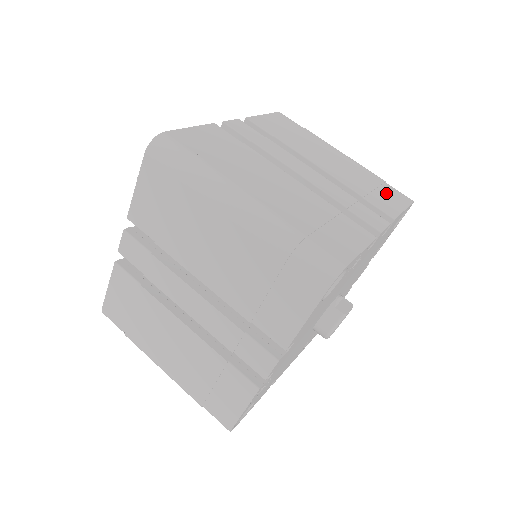
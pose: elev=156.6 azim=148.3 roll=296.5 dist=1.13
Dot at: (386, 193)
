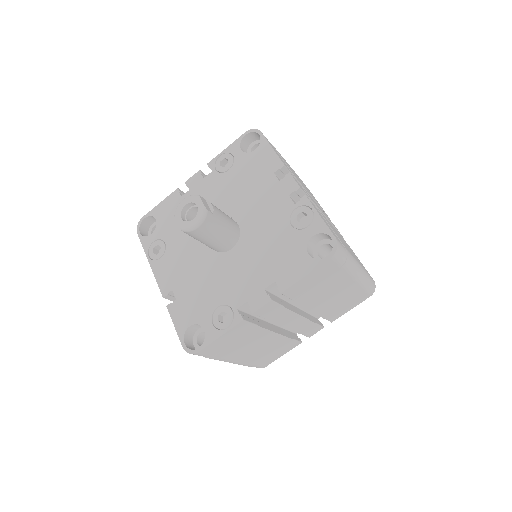
Dot at: occluded
